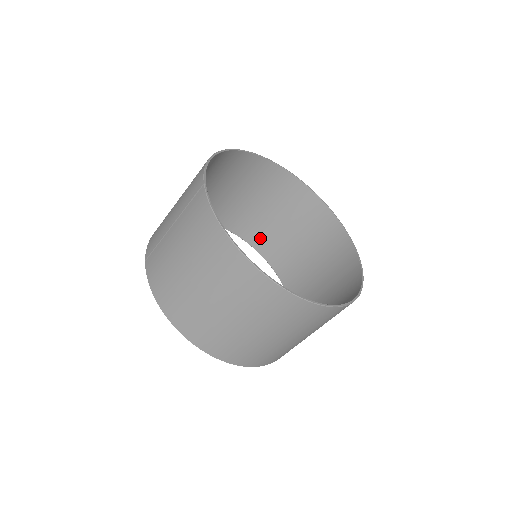
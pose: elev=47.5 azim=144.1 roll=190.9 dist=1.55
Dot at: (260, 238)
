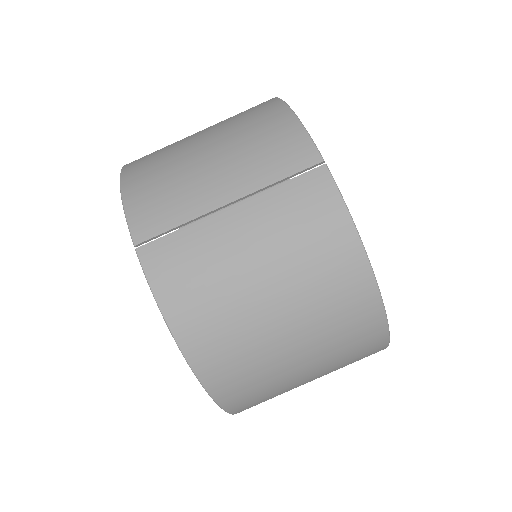
Dot at: occluded
